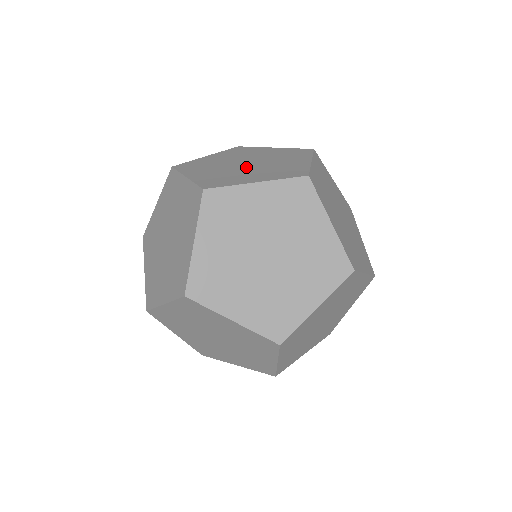
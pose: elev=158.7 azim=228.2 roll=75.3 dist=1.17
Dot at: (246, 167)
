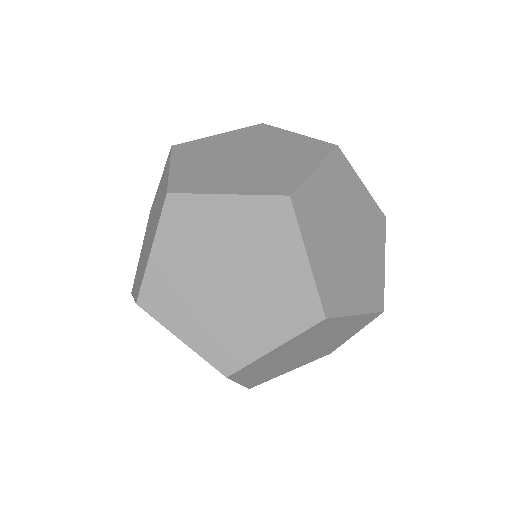
Dot at: (234, 296)
